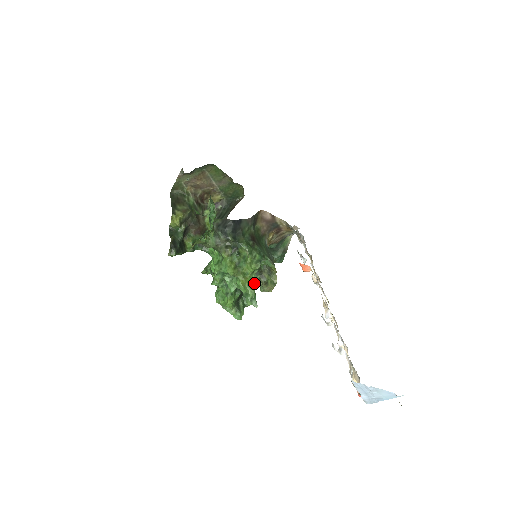
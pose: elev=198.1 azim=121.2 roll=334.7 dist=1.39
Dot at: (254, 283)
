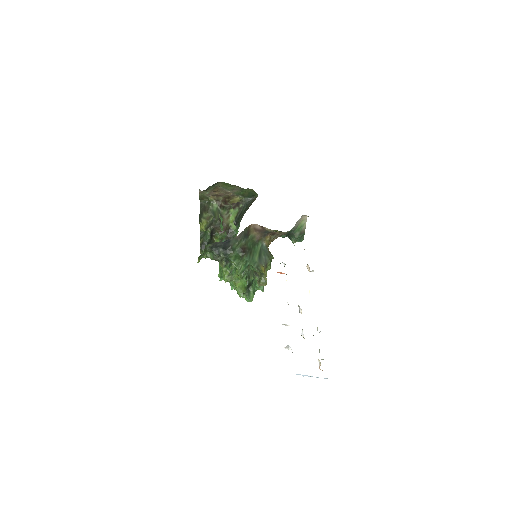
Dot at: (256, 277)
